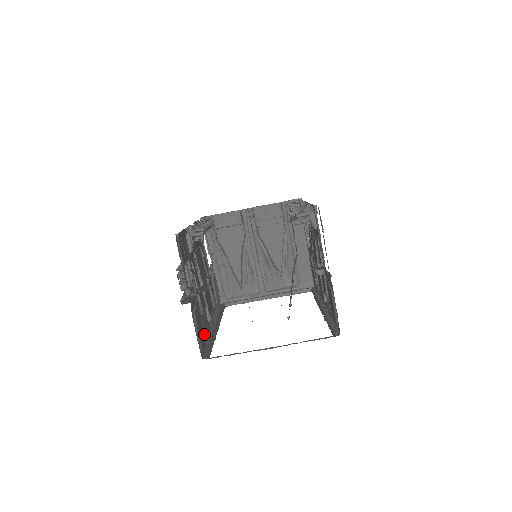
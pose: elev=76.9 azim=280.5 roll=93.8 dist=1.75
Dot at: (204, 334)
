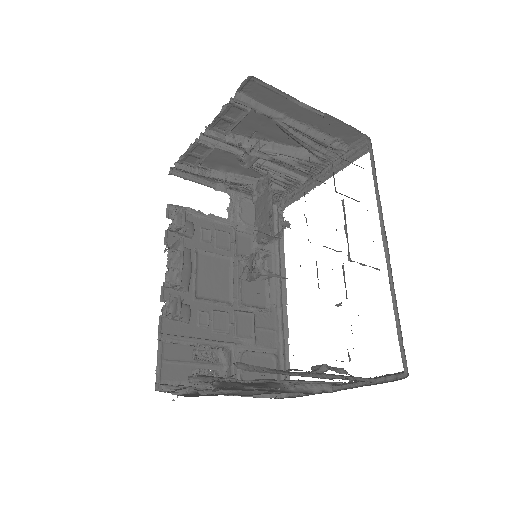
Dot at: (271, 359)
